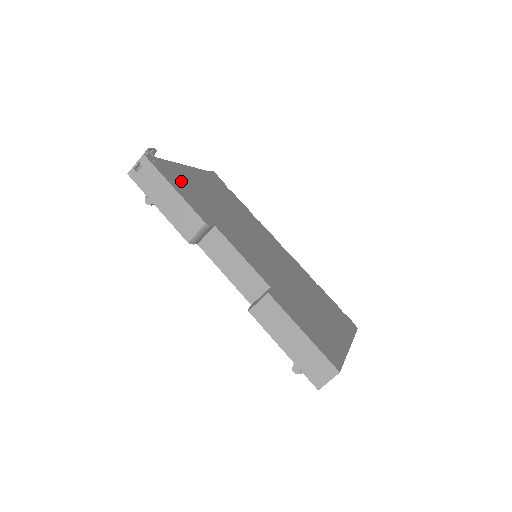
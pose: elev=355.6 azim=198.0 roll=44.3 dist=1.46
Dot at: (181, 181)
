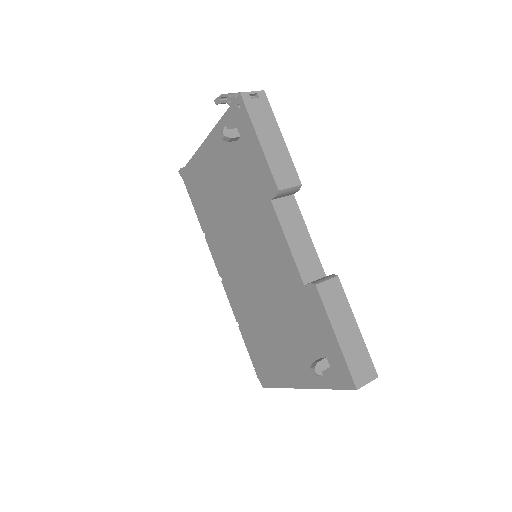
Dot at: occluded
